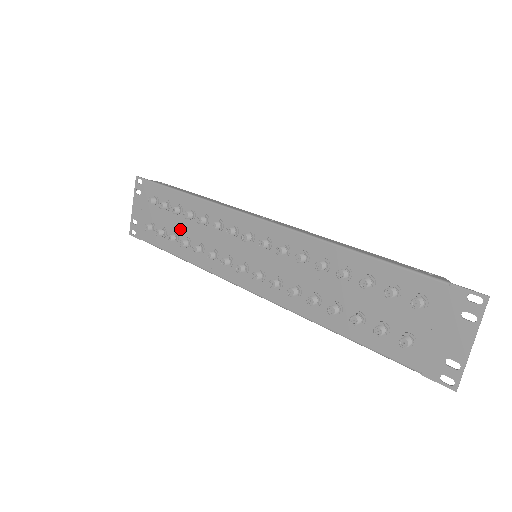
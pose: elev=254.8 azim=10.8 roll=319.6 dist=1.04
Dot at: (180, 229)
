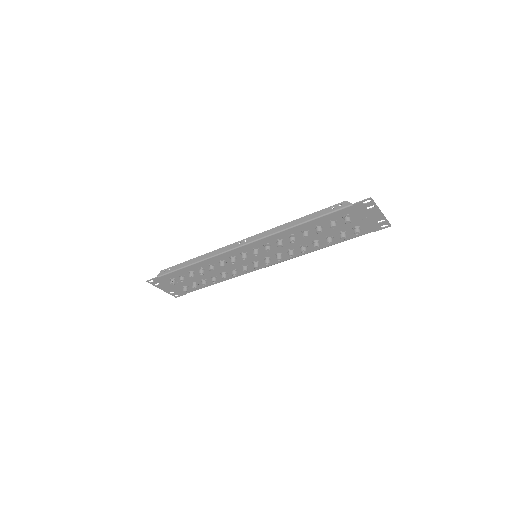
Dot at: (203, 277)
